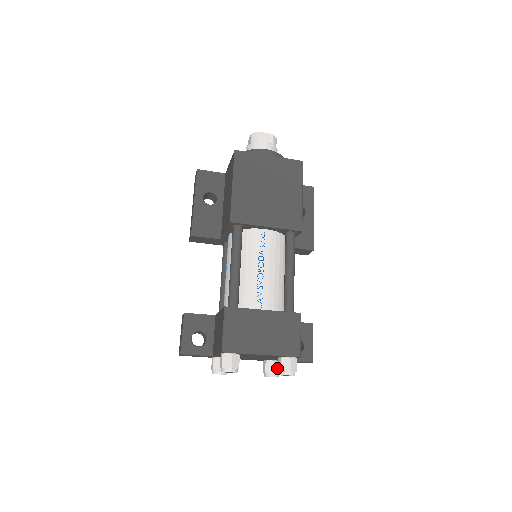
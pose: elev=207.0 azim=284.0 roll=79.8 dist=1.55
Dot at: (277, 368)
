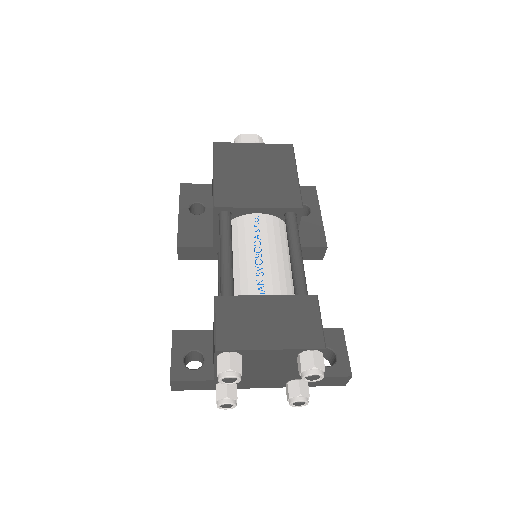
Dot at: (304, 389)
